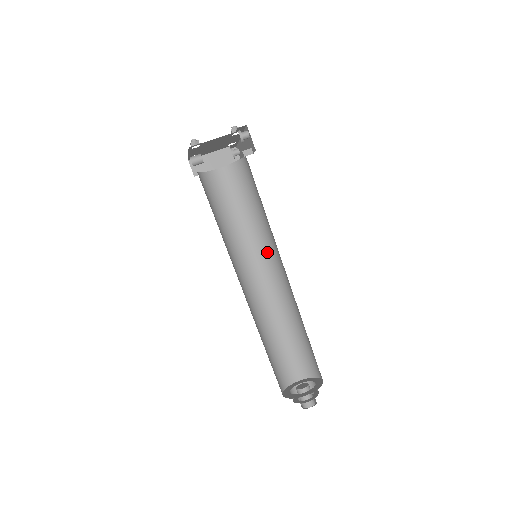
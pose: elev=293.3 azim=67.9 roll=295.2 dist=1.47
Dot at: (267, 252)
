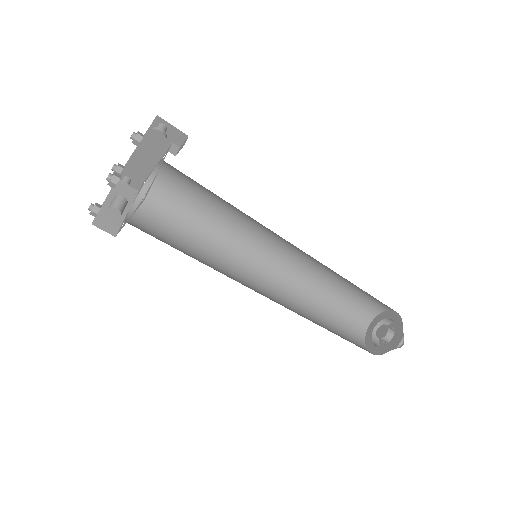
Dot at: (249, 250)
